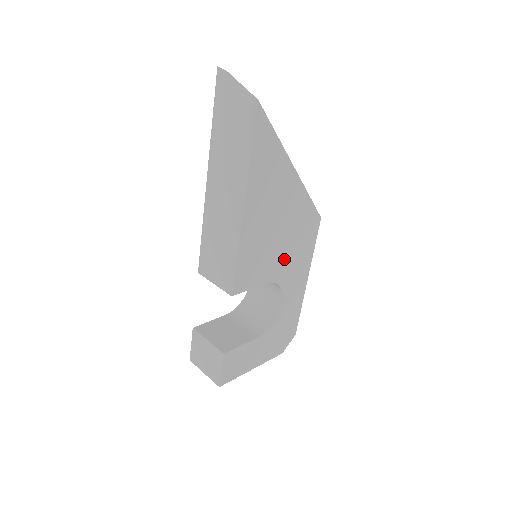
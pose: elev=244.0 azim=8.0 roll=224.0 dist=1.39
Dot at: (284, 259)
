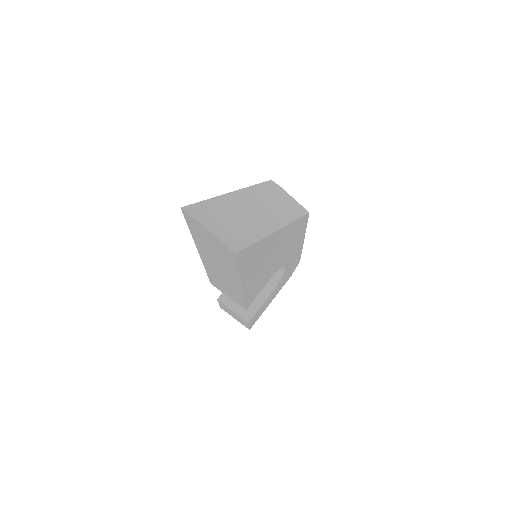
Dot at: (282, 258)
